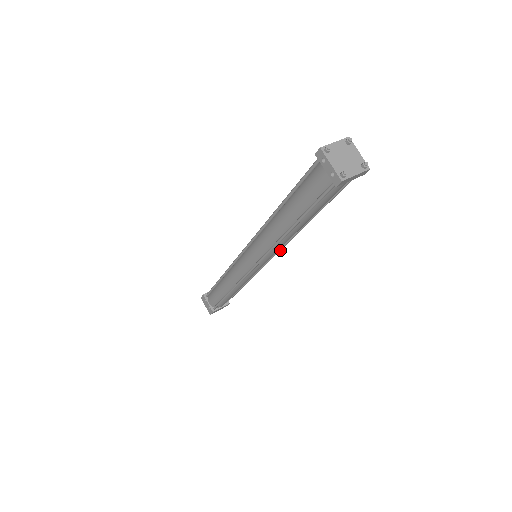
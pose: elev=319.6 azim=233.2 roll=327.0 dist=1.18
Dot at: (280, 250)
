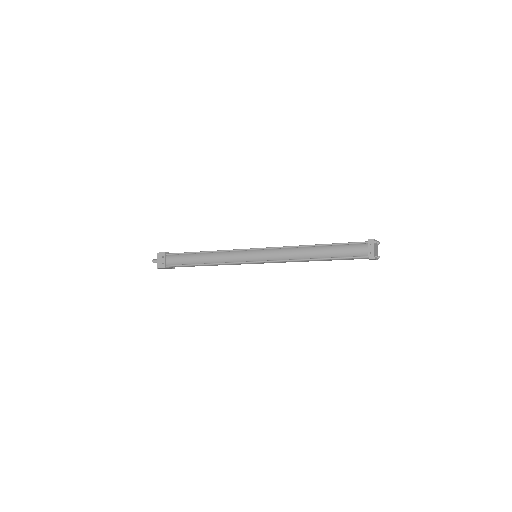
Dot at: occluded
